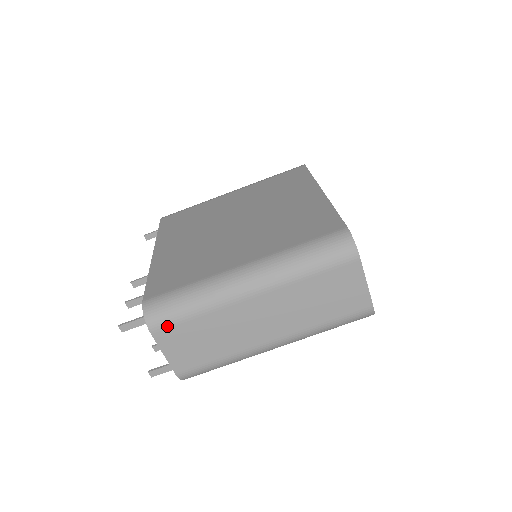
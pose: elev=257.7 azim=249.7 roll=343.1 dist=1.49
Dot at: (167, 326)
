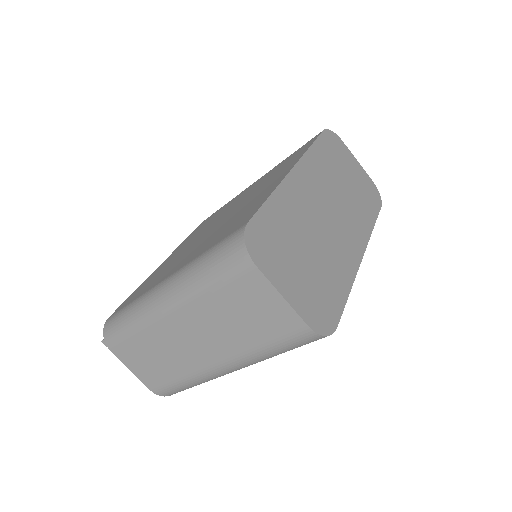
Dot at: (118, 344)
